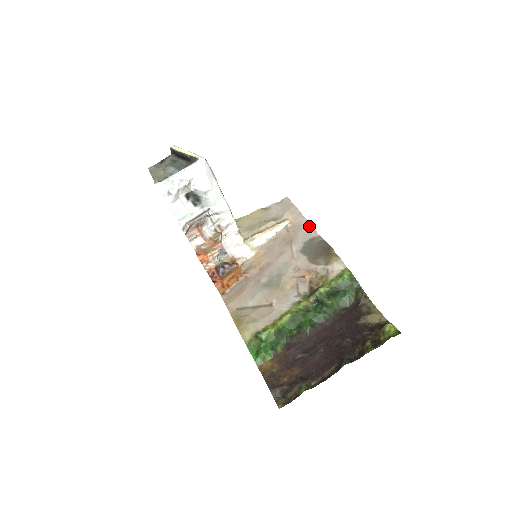
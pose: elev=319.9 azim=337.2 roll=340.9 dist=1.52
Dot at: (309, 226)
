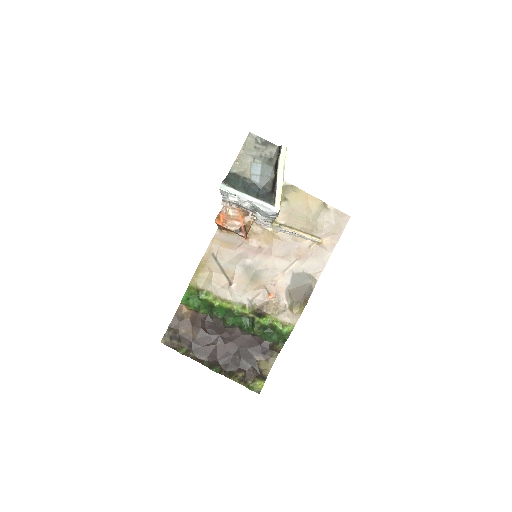
Dot at: (324, 264)
